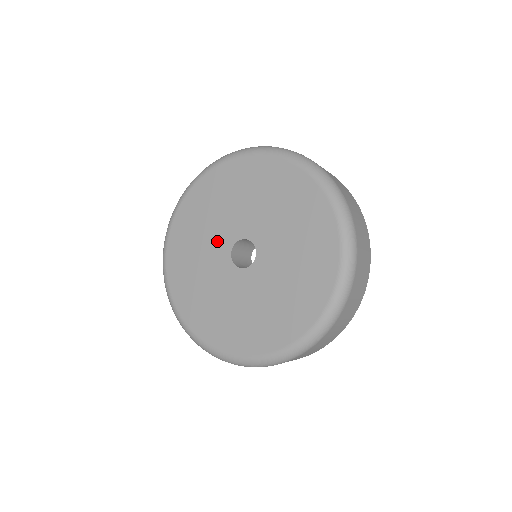
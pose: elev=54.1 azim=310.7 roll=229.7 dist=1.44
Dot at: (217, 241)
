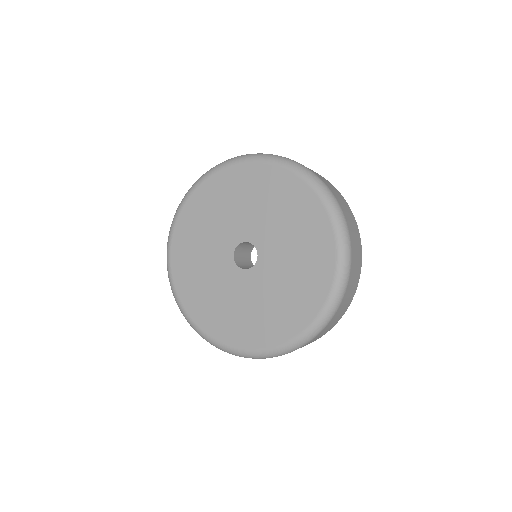
Dot at: (217, 258)
